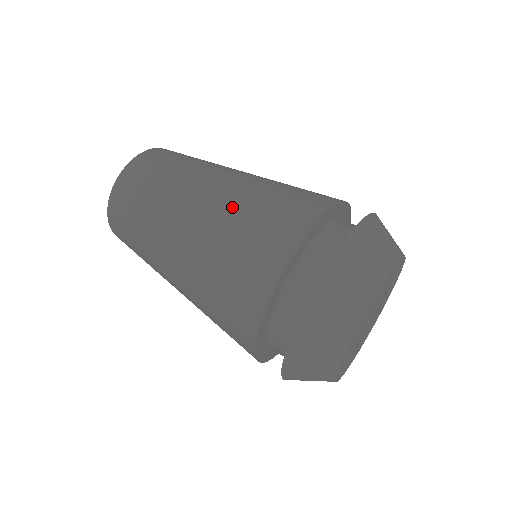
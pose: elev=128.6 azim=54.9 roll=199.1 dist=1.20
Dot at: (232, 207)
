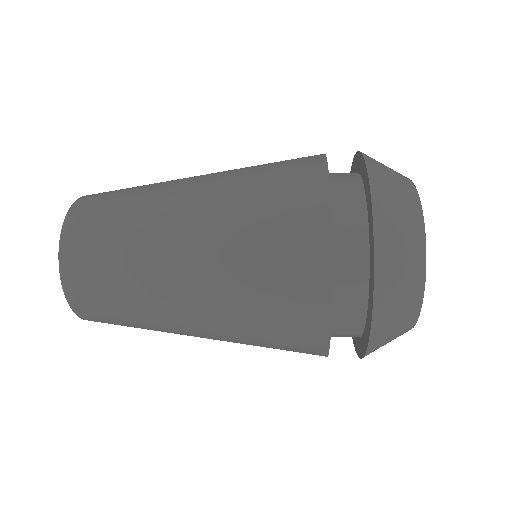
Dot at: occluded
